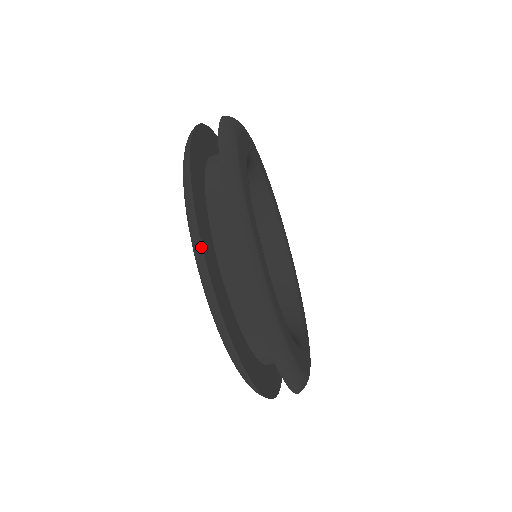
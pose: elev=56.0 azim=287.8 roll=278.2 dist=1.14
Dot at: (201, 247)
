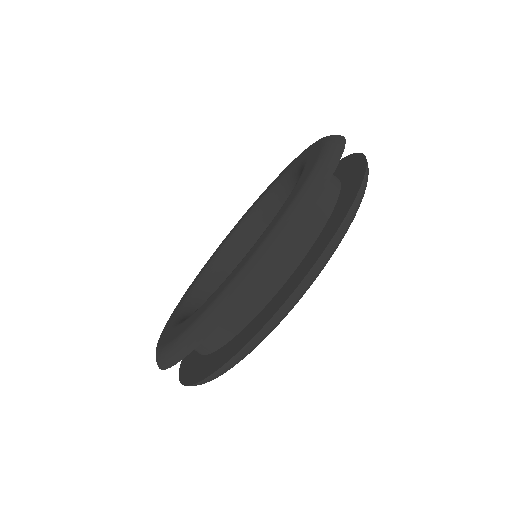
Dot at: (335, 168)
